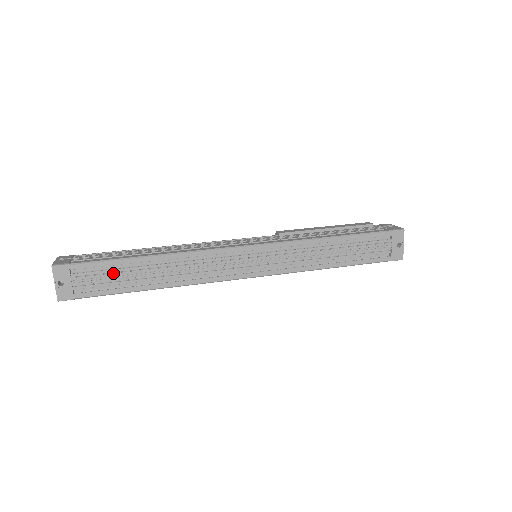
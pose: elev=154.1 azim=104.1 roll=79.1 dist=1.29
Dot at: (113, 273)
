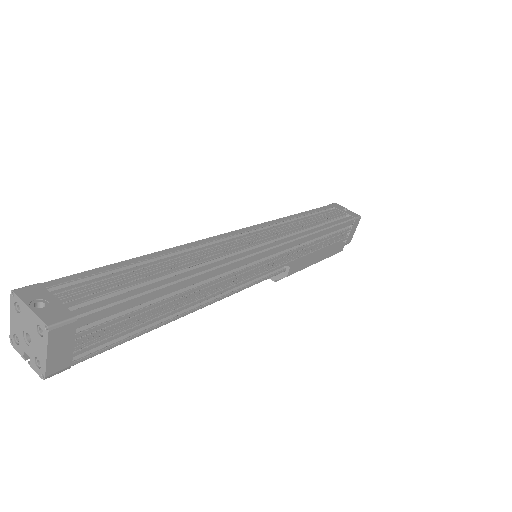
Dot at: (113, 277)
